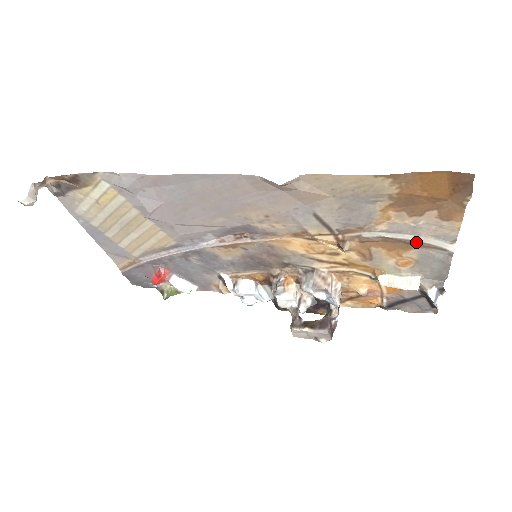
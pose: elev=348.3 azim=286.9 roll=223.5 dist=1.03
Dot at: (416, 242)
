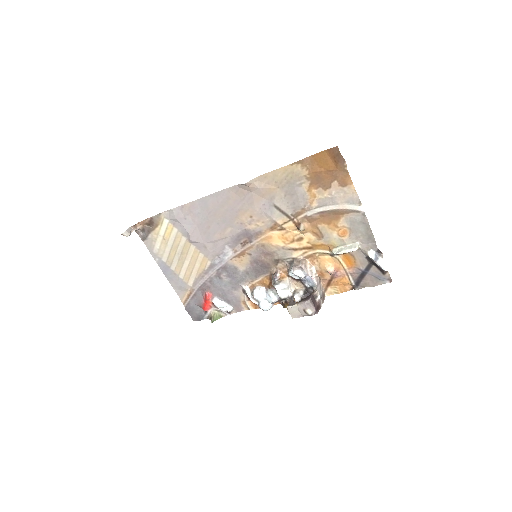
Dot at: (338, 210)
